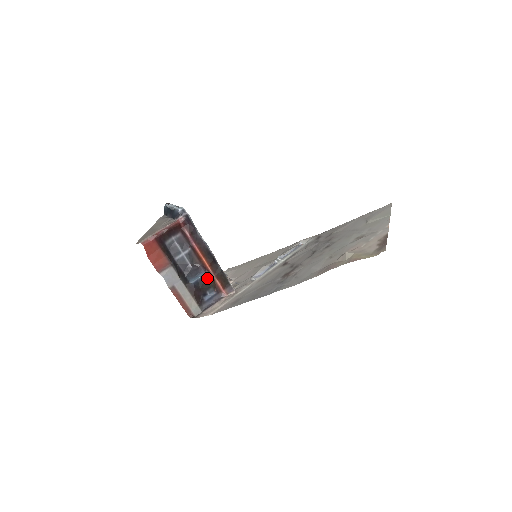
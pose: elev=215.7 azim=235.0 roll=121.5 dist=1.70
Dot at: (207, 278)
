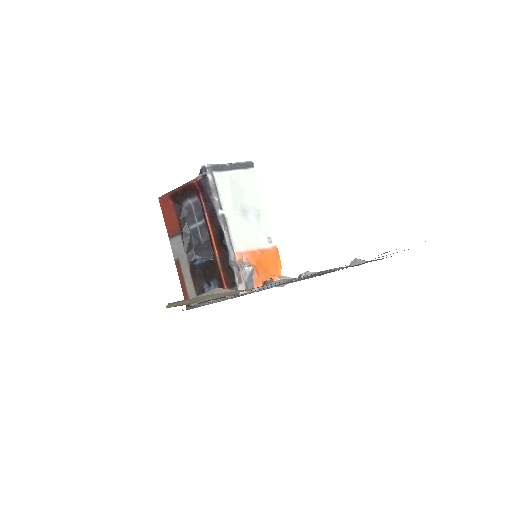
Dot at: (212, 264)
